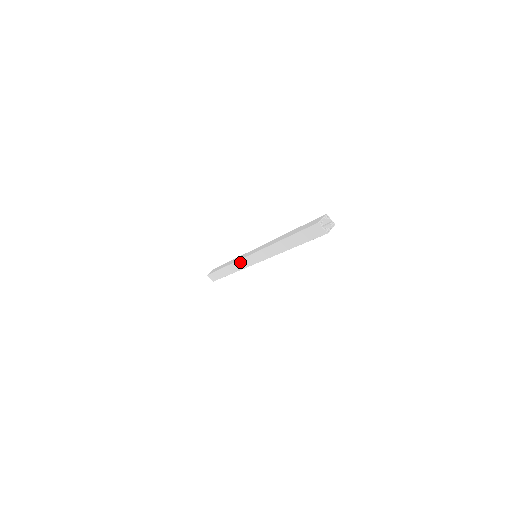
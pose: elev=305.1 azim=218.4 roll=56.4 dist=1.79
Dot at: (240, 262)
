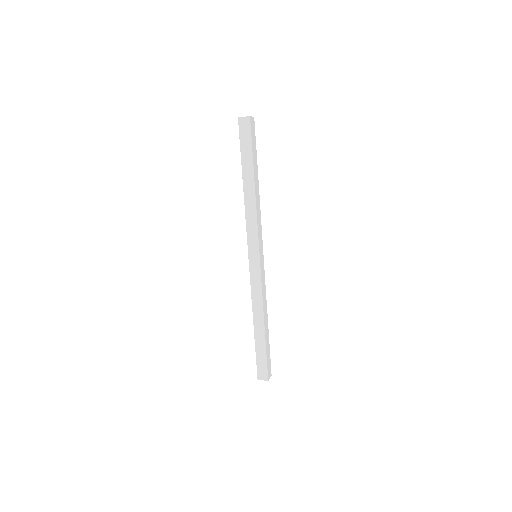
Dot at: (253, 284)
